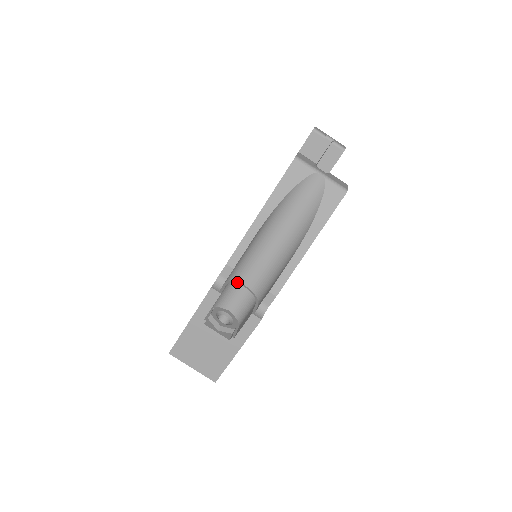
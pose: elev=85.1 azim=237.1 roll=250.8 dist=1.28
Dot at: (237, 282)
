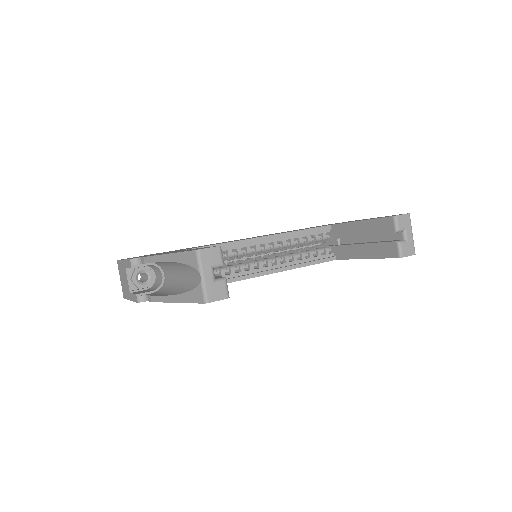
Dot at: (161, 269)
